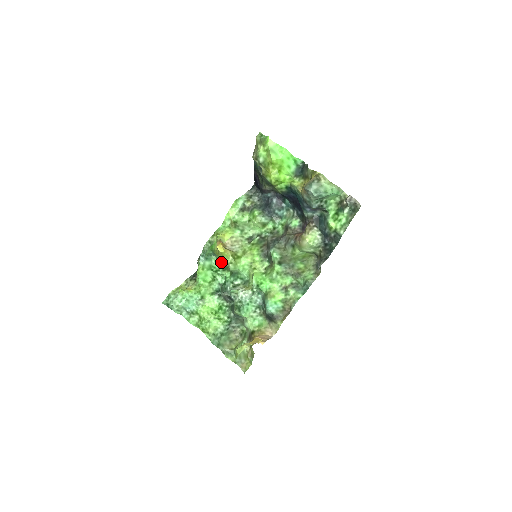
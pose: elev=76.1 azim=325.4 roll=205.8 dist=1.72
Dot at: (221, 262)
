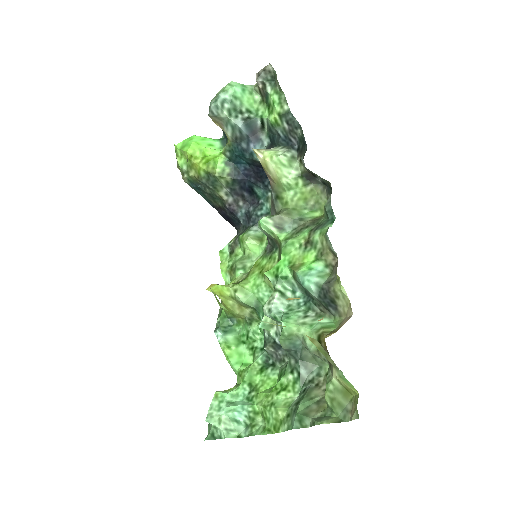
Dot at: (238, 314)
